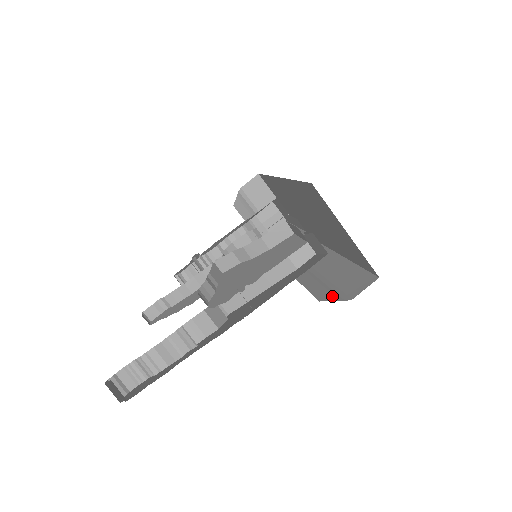
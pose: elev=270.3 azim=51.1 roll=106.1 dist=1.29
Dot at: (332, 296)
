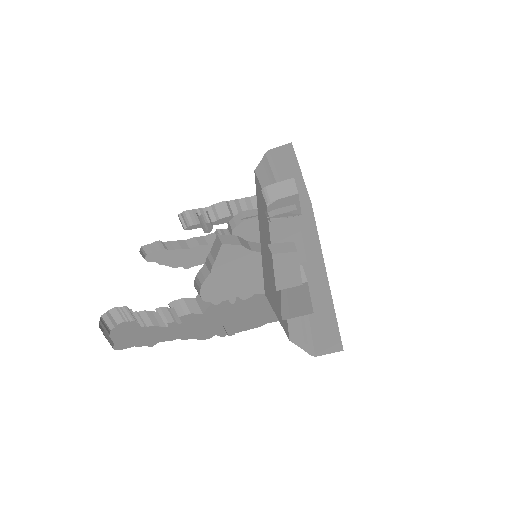
Dot at: (302, 340)
